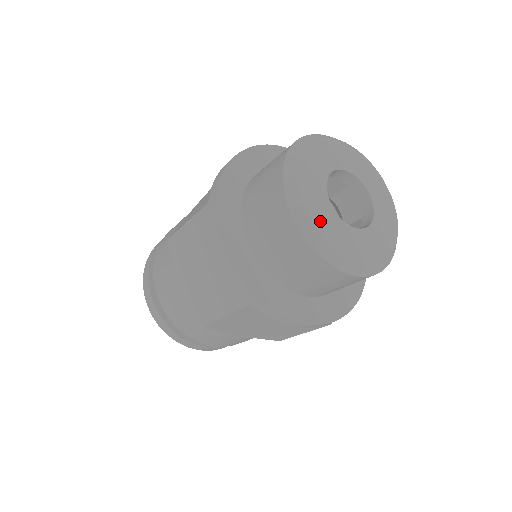
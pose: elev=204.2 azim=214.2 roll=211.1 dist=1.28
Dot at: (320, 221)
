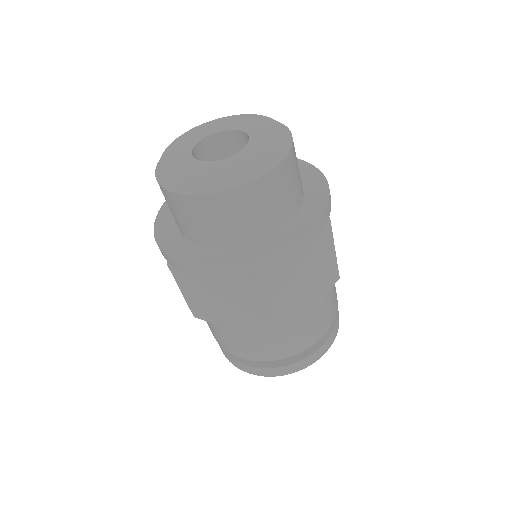
Dot at: (170, 165)
